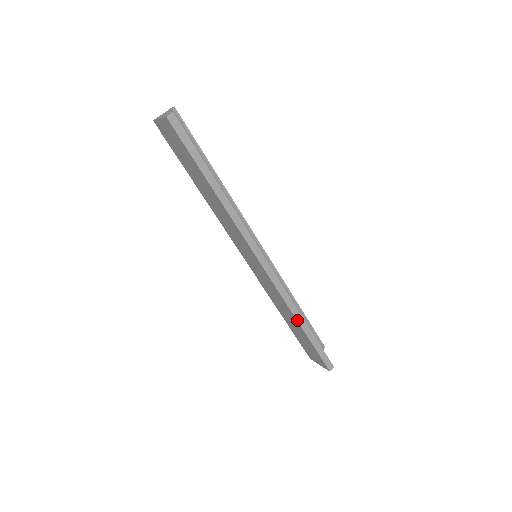
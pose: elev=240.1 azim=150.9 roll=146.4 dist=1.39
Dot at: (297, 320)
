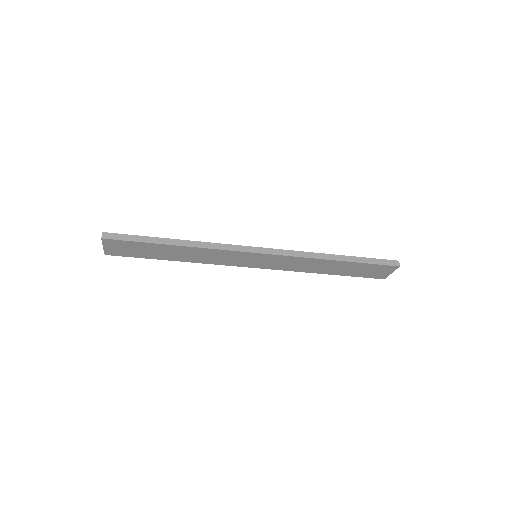
Dot at: (330, 260)
